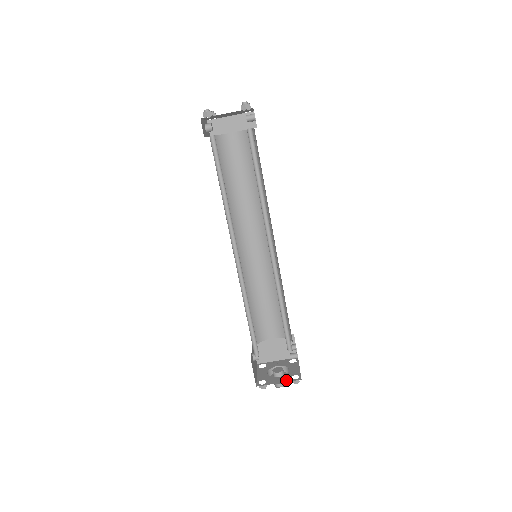
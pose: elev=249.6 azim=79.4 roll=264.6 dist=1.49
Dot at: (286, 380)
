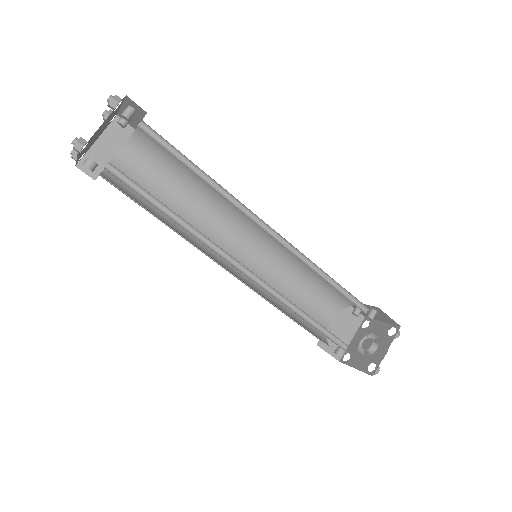
Dot at: (389, 342)
